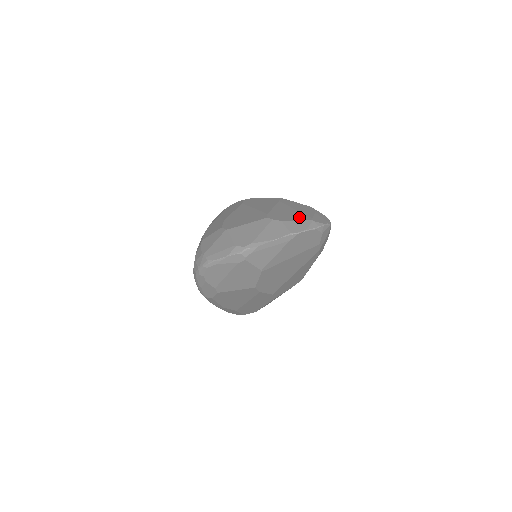
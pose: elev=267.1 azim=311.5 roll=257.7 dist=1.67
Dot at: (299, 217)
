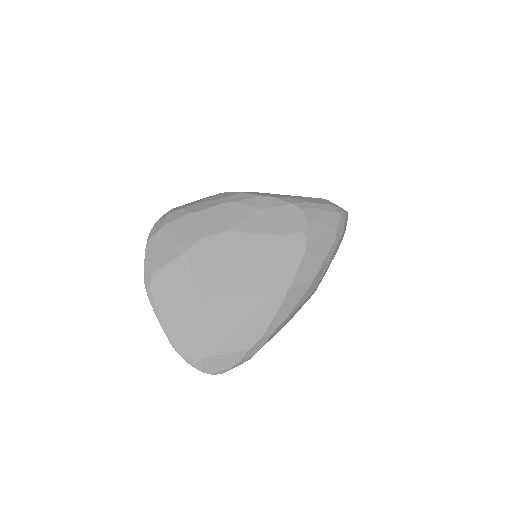
Dot at: (209, 340)
